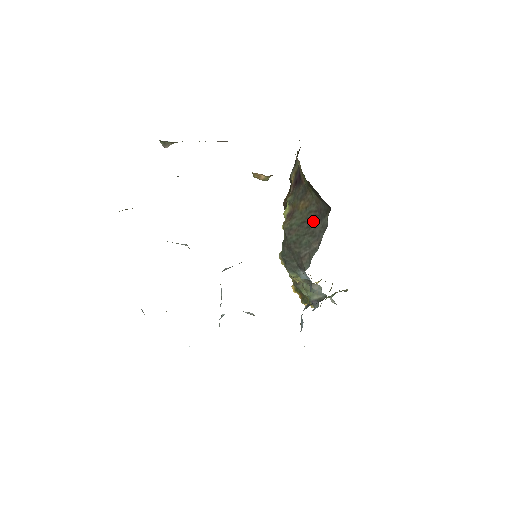
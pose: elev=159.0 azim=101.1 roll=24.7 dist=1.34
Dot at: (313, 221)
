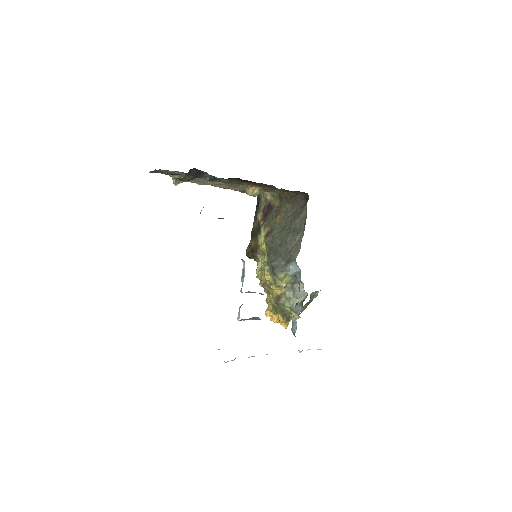
Dot at: (292, 221)
